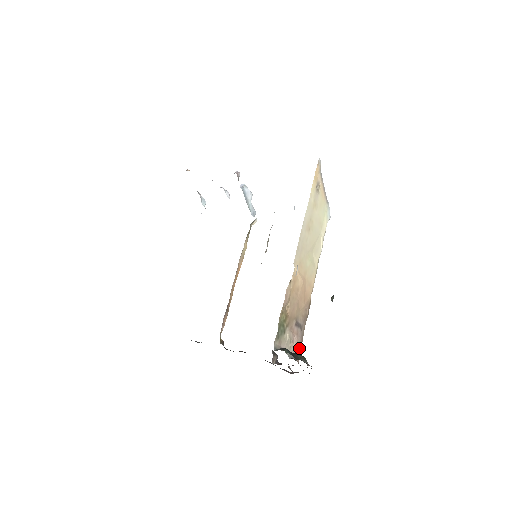
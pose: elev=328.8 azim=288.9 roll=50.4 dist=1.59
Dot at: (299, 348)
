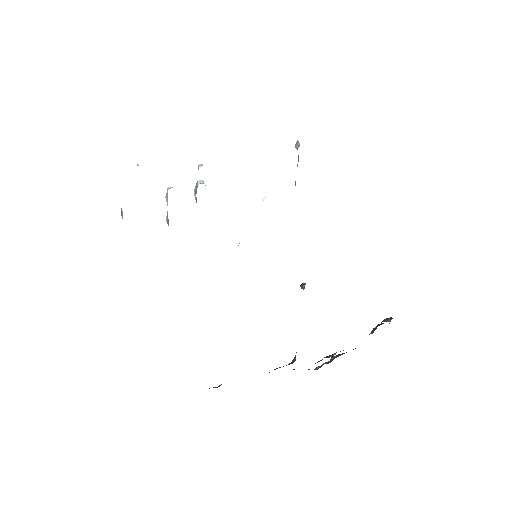
Dot at: occluded
